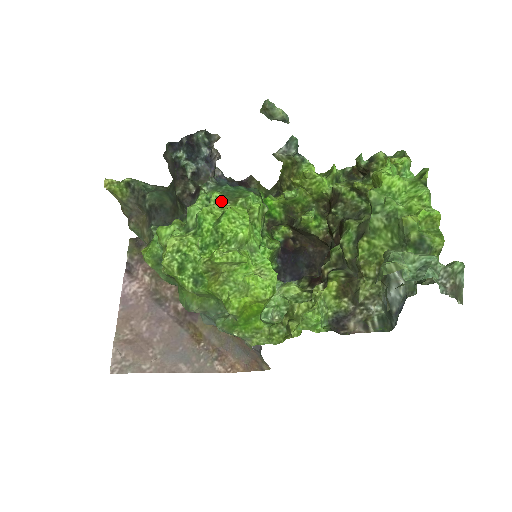
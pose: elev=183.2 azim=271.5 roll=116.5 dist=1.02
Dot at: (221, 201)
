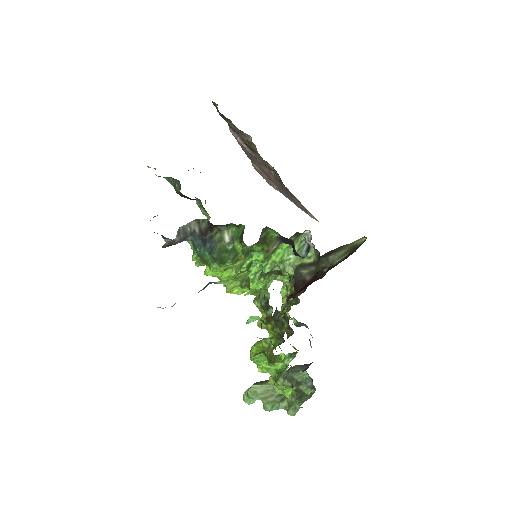
Dot at: (200, 262)
